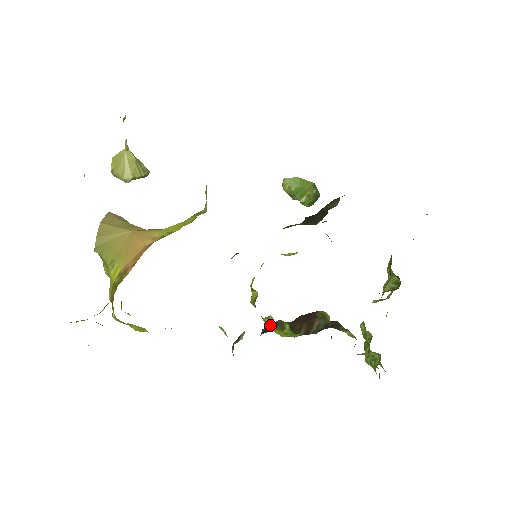
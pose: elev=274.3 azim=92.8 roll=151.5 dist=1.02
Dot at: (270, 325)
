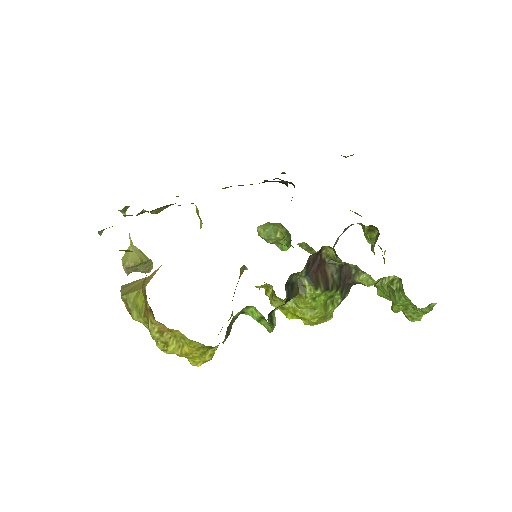
Dot at: (290, 283)
